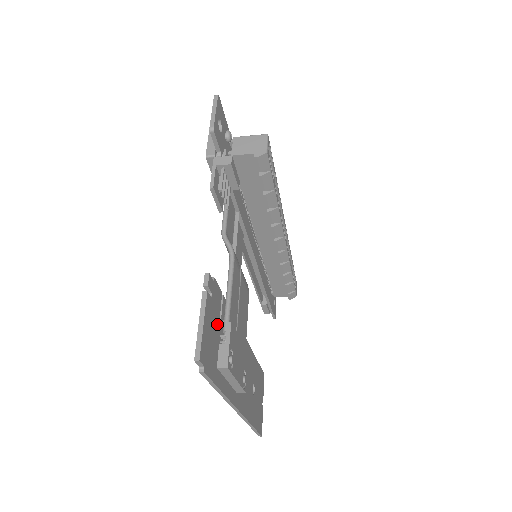
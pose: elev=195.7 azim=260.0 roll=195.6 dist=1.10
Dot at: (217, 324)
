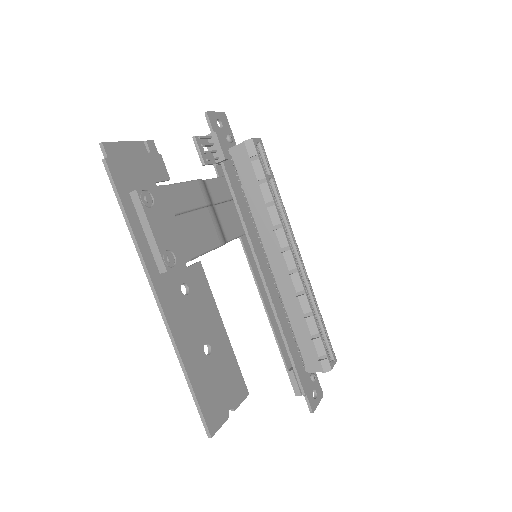
Dot at: (149, 178)
